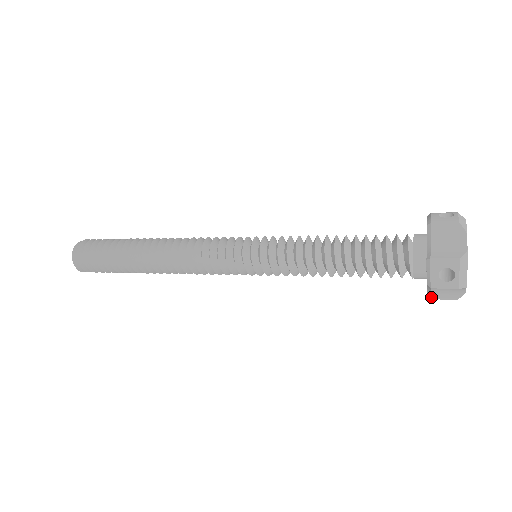
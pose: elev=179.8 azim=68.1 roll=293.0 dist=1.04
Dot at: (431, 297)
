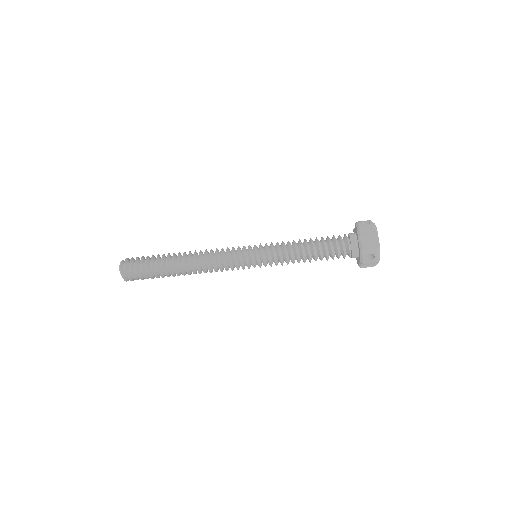
Dot at: (361, 267)
